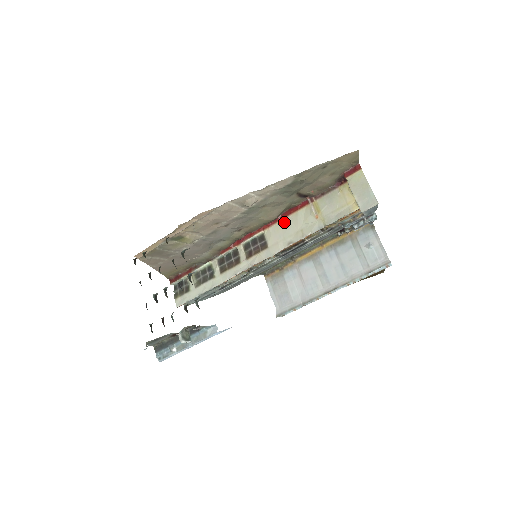
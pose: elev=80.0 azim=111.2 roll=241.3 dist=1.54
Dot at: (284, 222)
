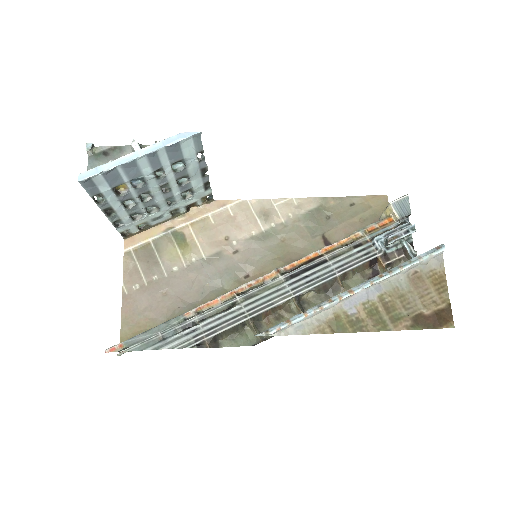
Dot at: occluded
